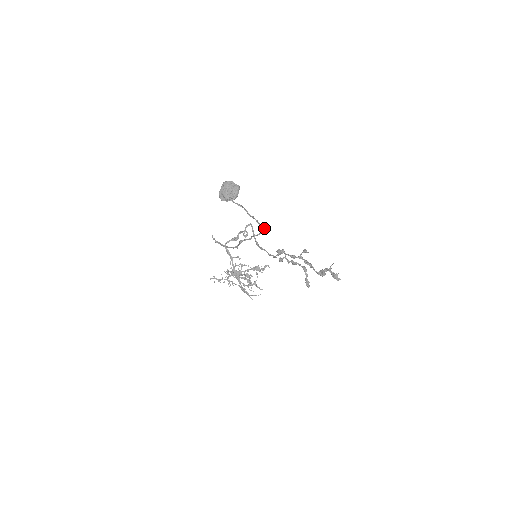
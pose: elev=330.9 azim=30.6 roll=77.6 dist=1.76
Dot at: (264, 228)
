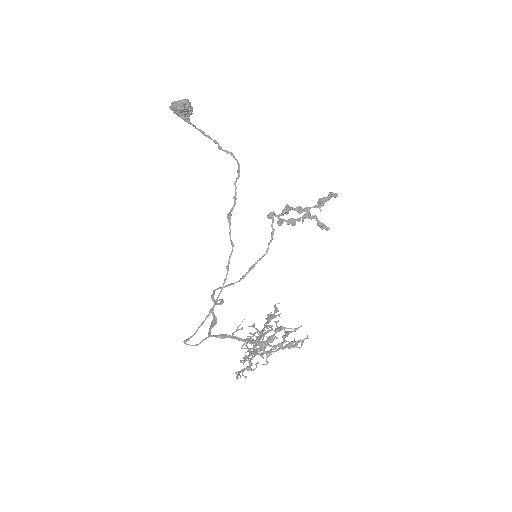
Dot at: (237, 161)
